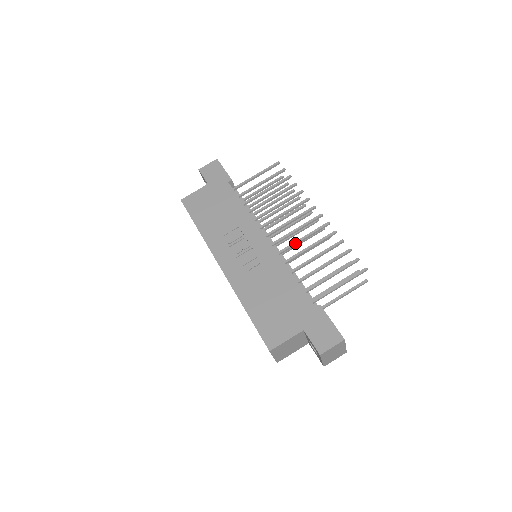
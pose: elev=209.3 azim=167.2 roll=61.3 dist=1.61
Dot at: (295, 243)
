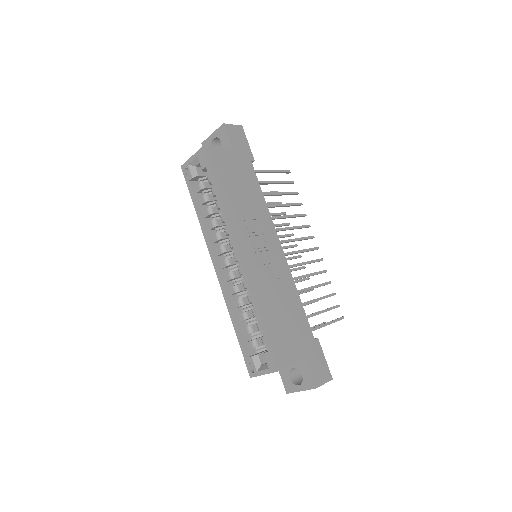
Dot at: (299, 265)
